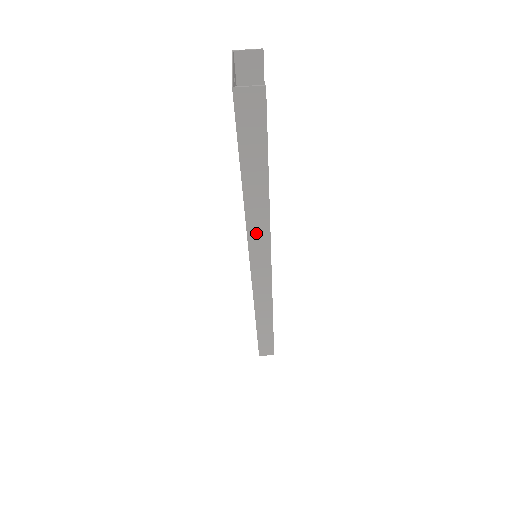
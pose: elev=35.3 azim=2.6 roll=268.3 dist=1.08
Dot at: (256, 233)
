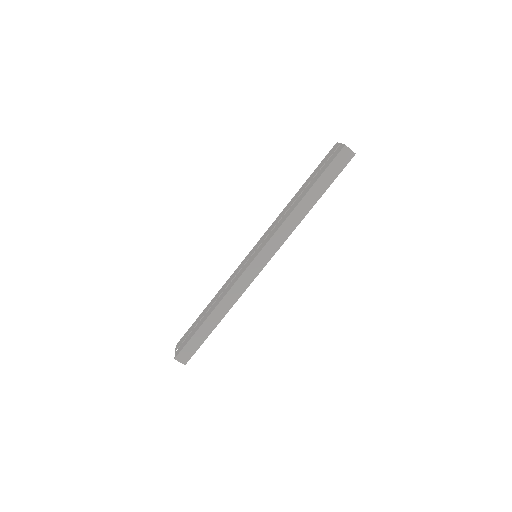
Dot at: (285, 228)
